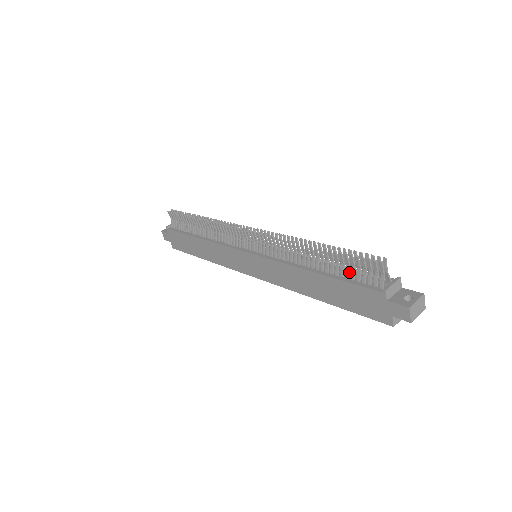
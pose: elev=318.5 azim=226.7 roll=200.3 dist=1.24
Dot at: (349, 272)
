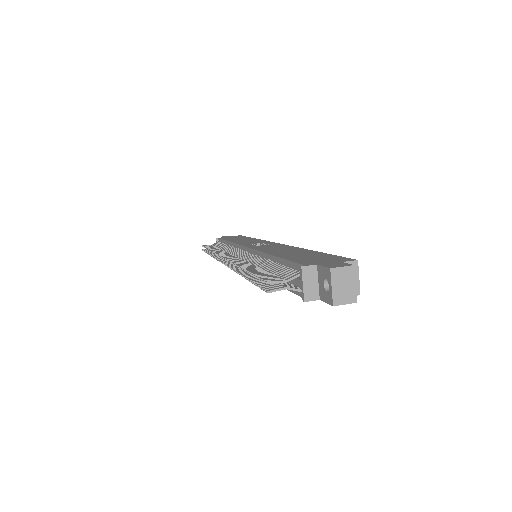
Dot at: occluded
